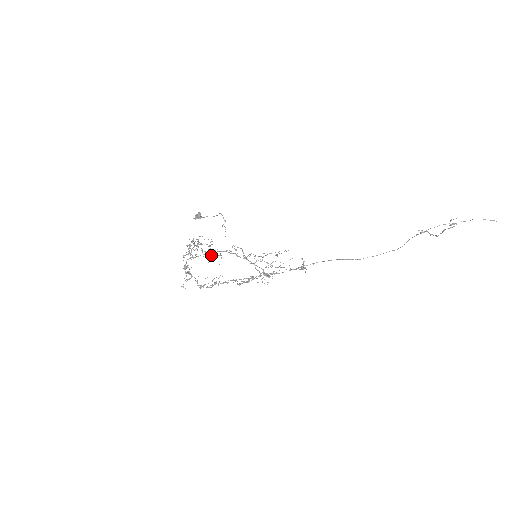
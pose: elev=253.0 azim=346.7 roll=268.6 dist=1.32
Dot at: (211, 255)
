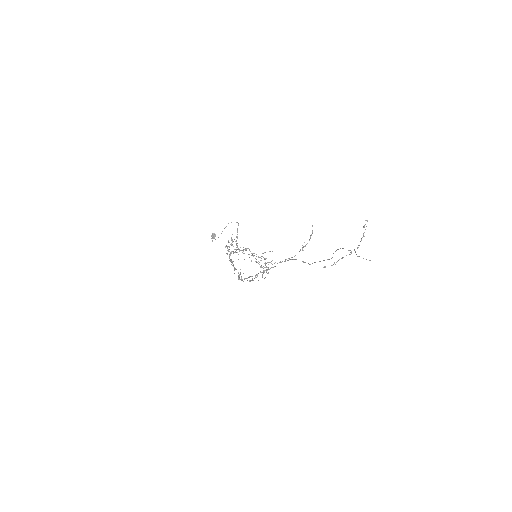
Dot at: occluded
